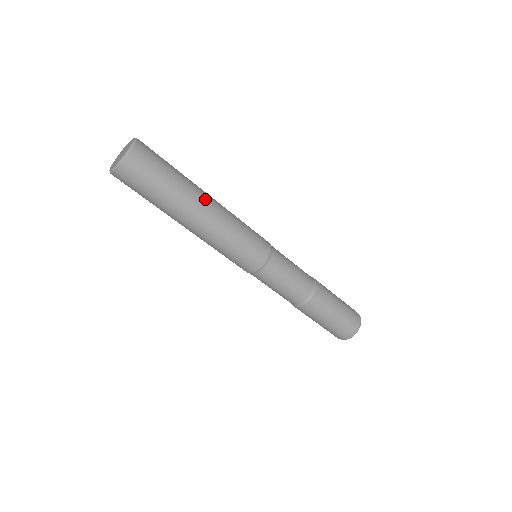
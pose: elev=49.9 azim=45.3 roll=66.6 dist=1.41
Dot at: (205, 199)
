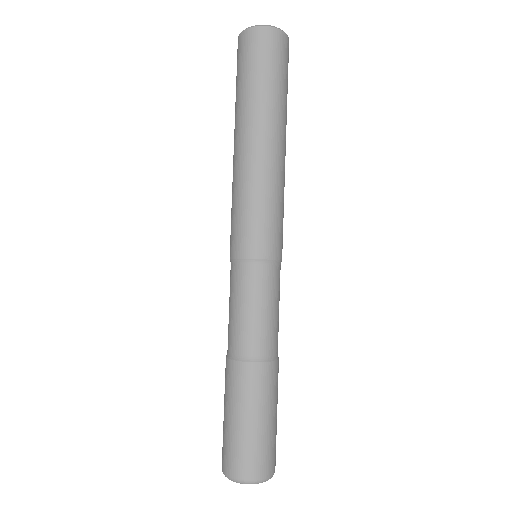
Dot at: (279, 137)
